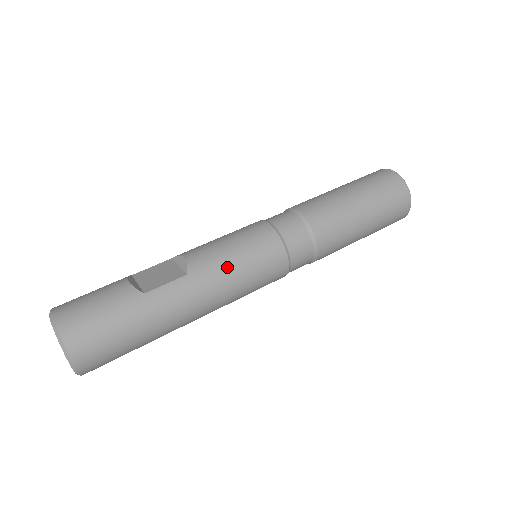
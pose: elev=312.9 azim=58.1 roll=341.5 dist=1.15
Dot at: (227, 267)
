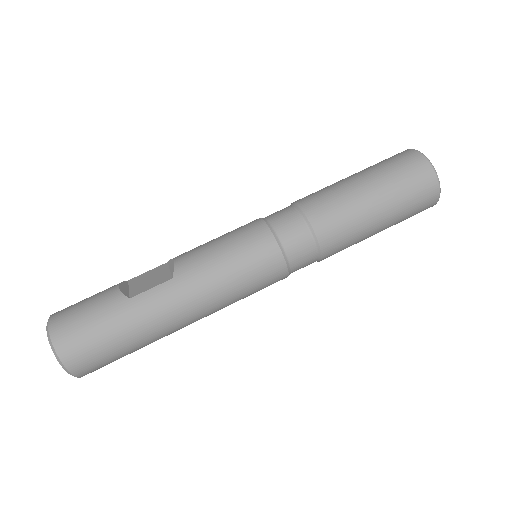
Dot at: (214, 269)
